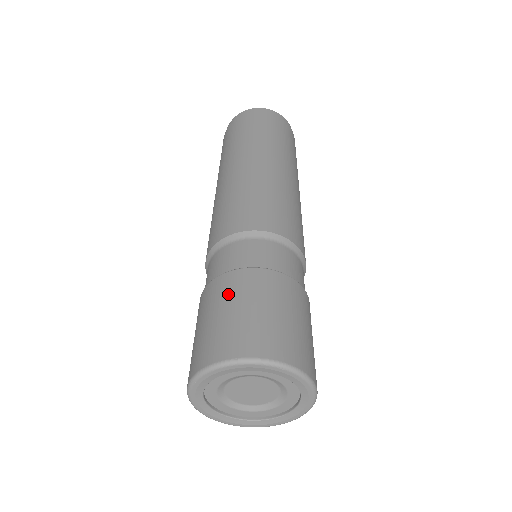
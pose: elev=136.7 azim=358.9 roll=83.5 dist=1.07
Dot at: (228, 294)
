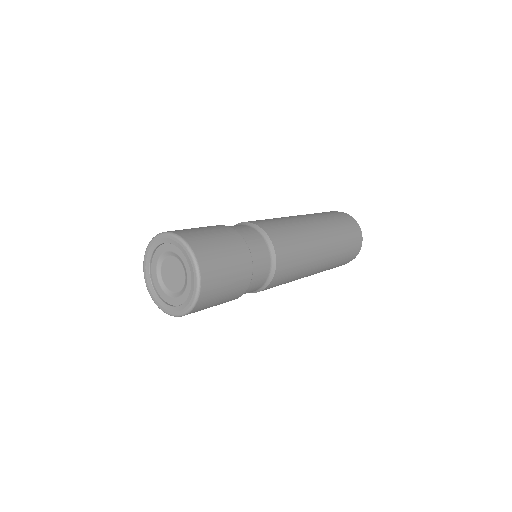
Dot at: occluded
